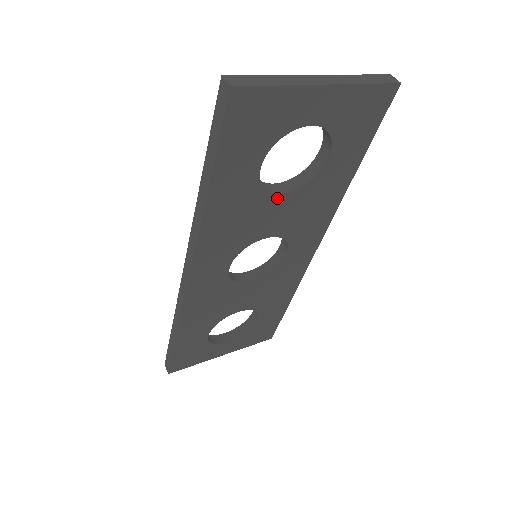
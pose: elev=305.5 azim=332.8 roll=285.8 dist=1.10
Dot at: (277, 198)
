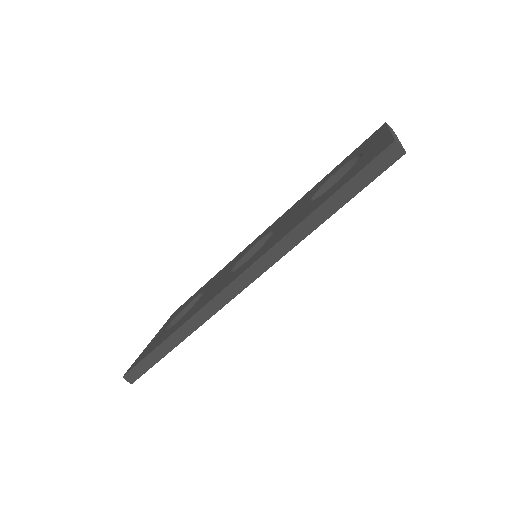
Dot at: occluded
